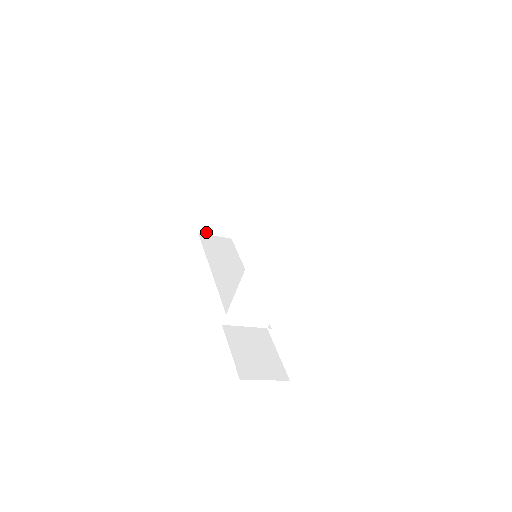
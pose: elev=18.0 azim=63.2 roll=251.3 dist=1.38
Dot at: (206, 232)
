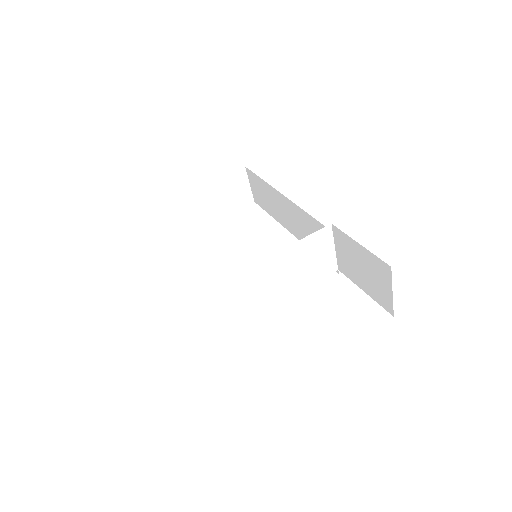
Dot at: (157, 215)
